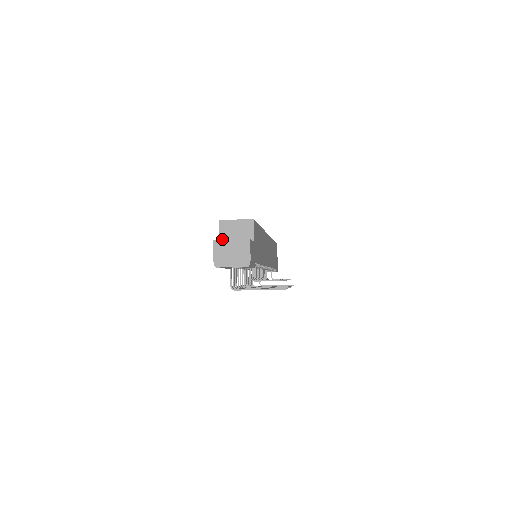
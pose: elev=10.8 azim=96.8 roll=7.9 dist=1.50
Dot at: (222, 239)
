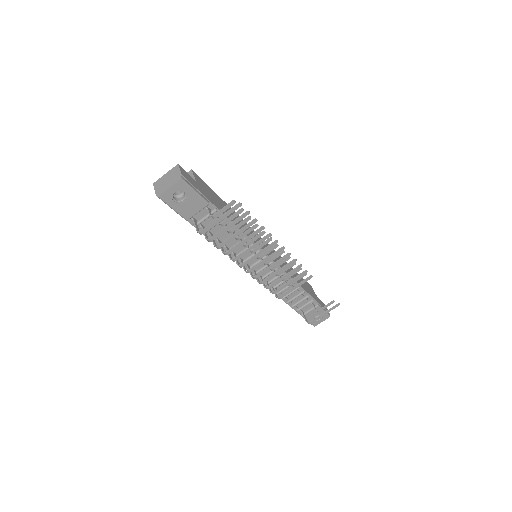
Dot at: occluded
